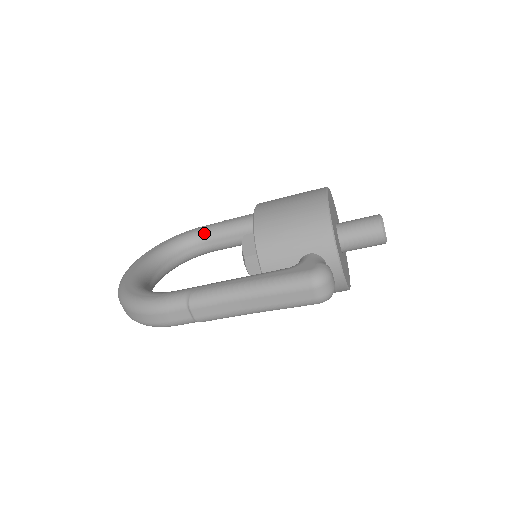
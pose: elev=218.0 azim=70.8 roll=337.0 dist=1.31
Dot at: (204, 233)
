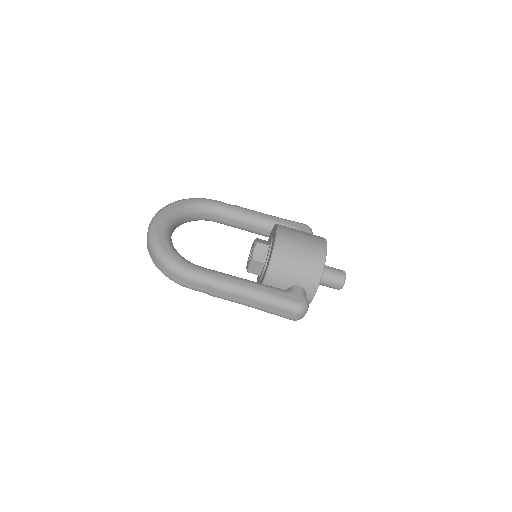
Dot at: (219, 209)
